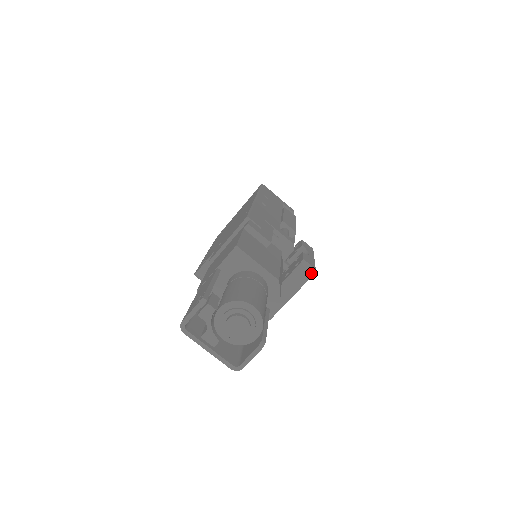
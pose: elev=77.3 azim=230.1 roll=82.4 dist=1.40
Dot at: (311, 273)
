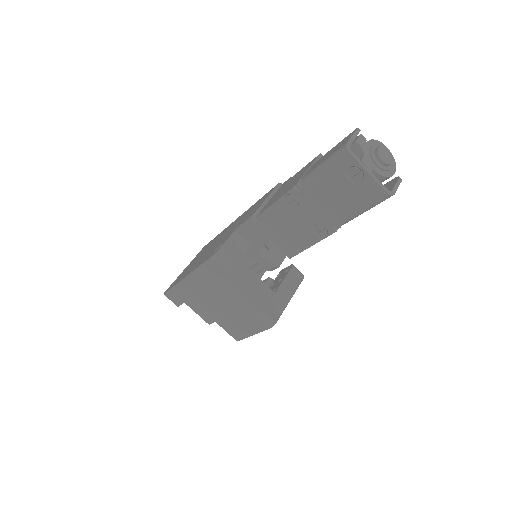
Dot at: (303, 275)
